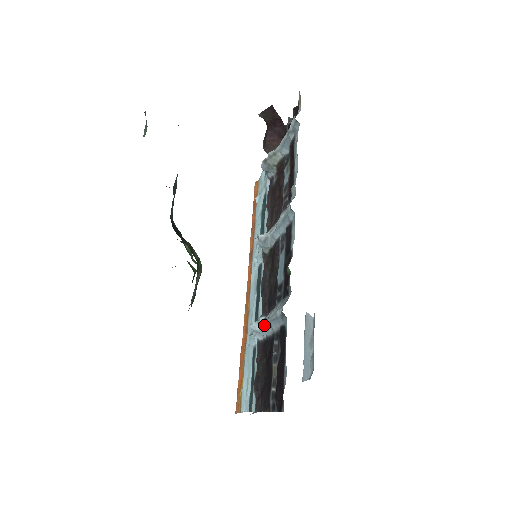
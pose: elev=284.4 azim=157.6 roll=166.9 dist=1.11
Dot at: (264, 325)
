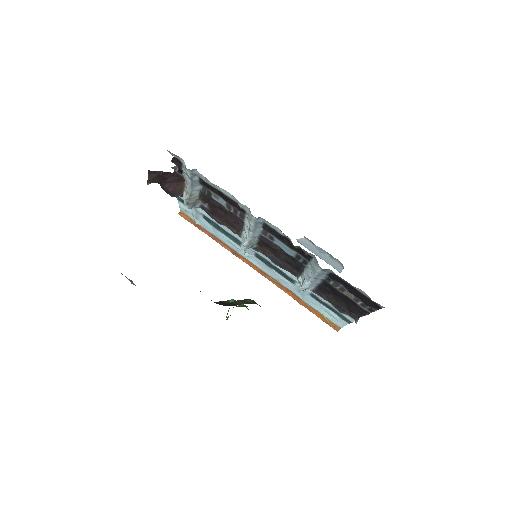
Dot at: (310, 282)
